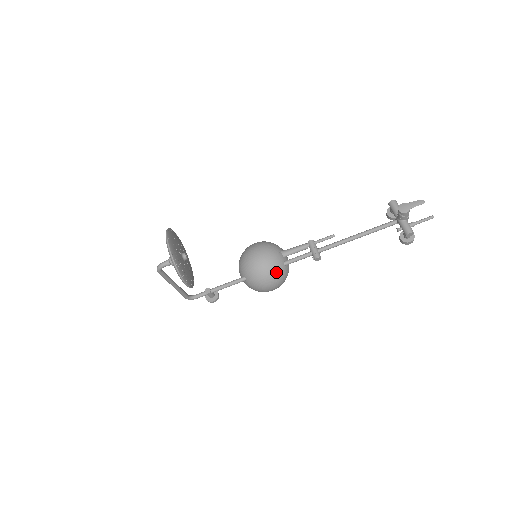
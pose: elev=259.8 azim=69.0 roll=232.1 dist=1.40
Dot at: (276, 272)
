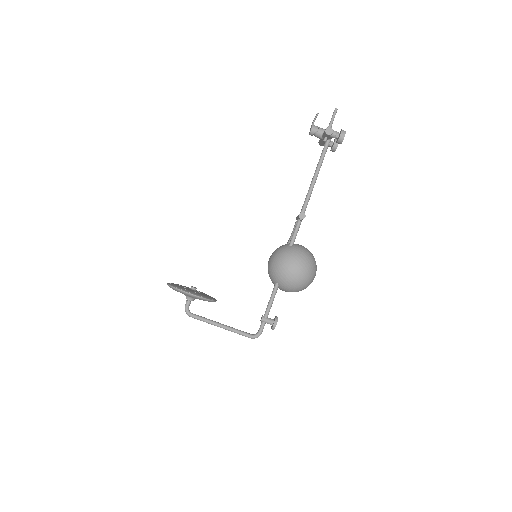
Dot at: (283, 253)
